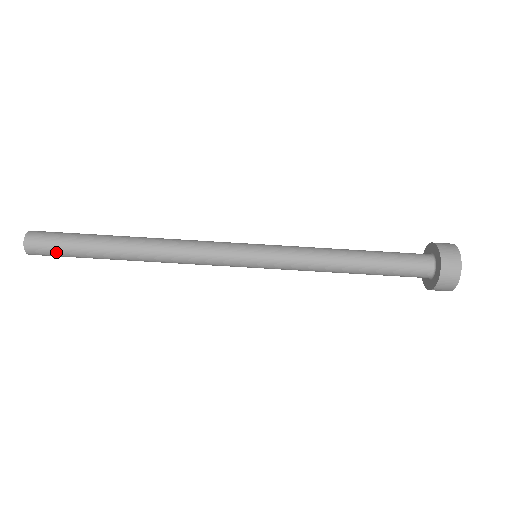
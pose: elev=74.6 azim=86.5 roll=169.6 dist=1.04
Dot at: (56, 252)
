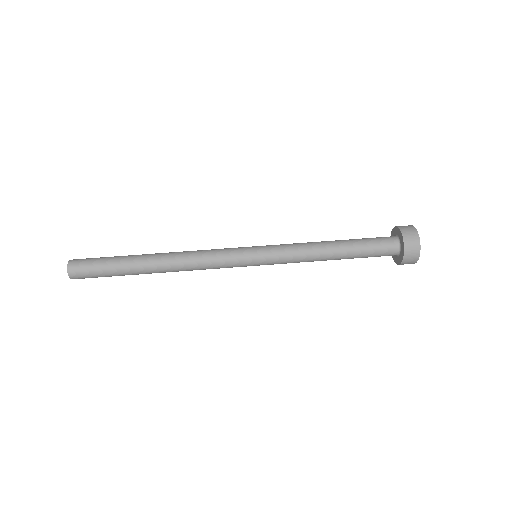
Dot at: (93, 261)
